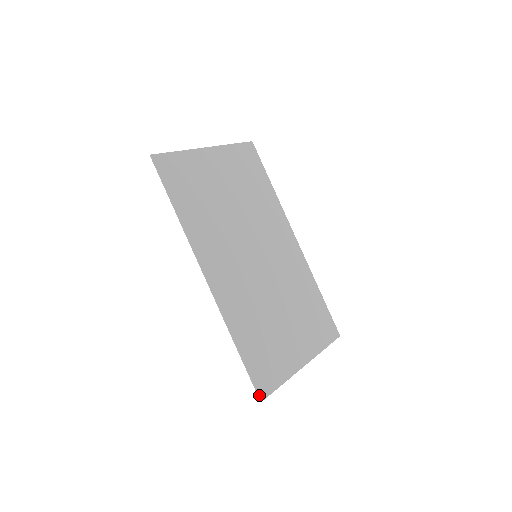
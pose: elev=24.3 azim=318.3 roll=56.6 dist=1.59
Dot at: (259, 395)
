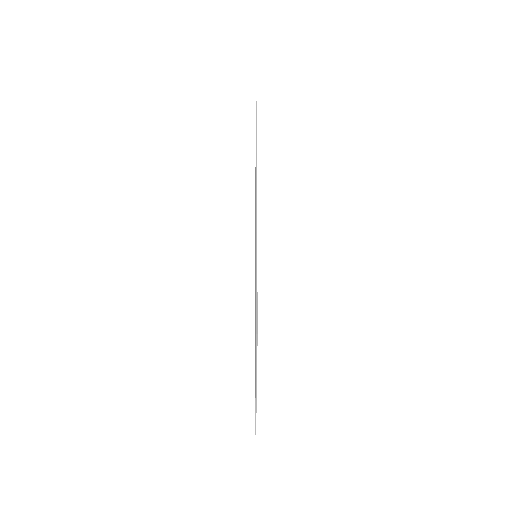
Dot at: (257, 325)
